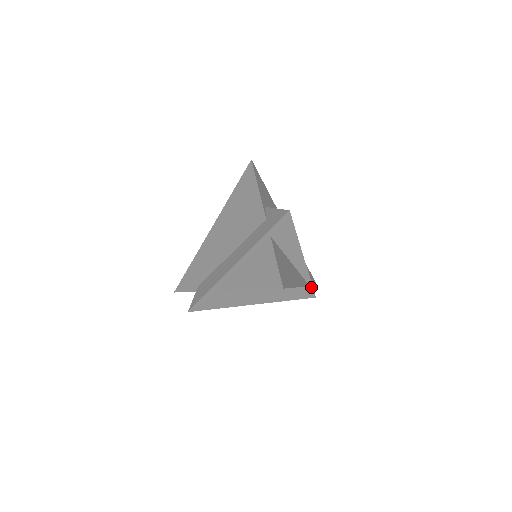
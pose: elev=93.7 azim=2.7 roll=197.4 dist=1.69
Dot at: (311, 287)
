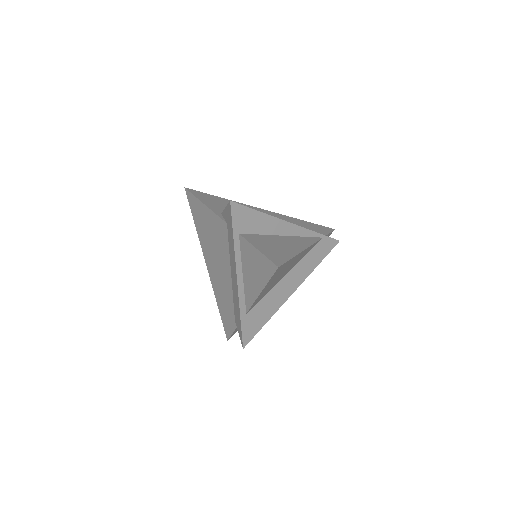
Dot at: (325, 237)
